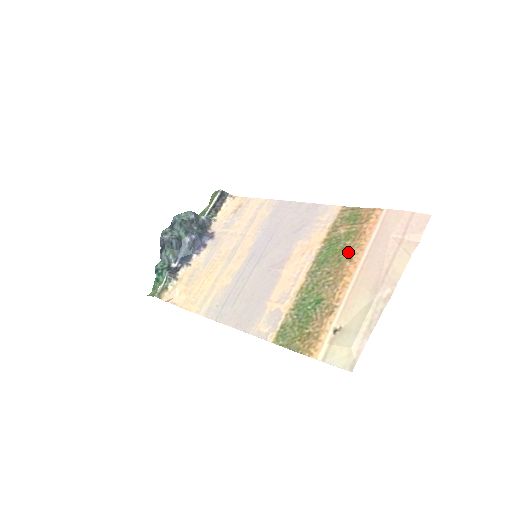
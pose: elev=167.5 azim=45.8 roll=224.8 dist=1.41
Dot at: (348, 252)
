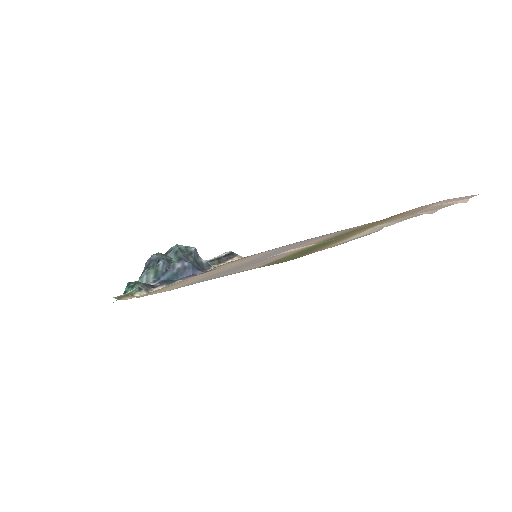
Dot at: (374, 224)
